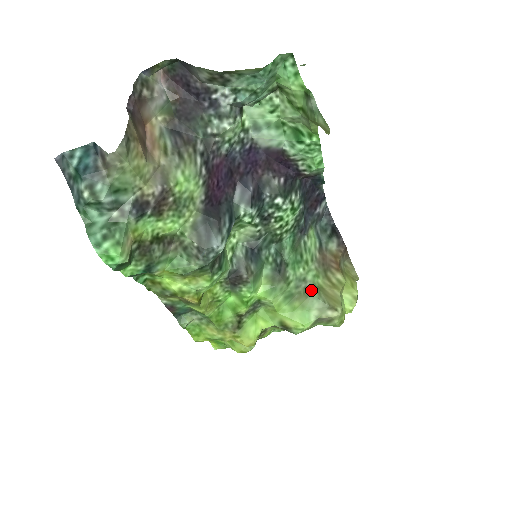
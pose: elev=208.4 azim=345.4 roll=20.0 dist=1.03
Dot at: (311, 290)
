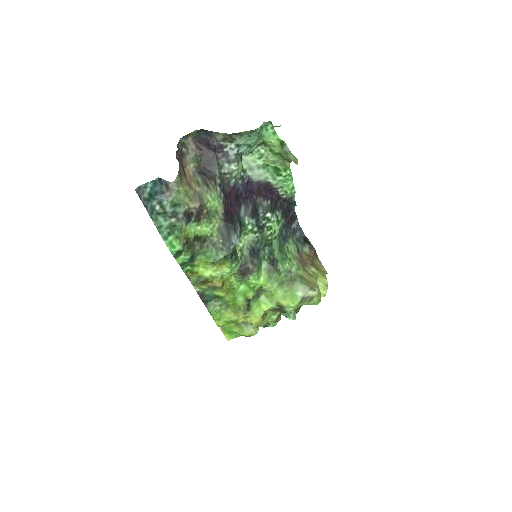
Dot at: (296, 278)
